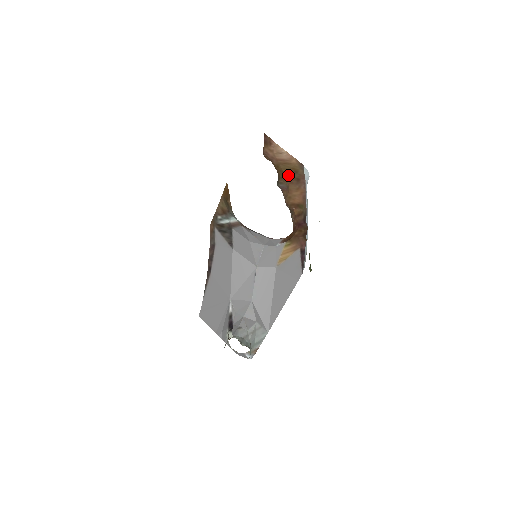
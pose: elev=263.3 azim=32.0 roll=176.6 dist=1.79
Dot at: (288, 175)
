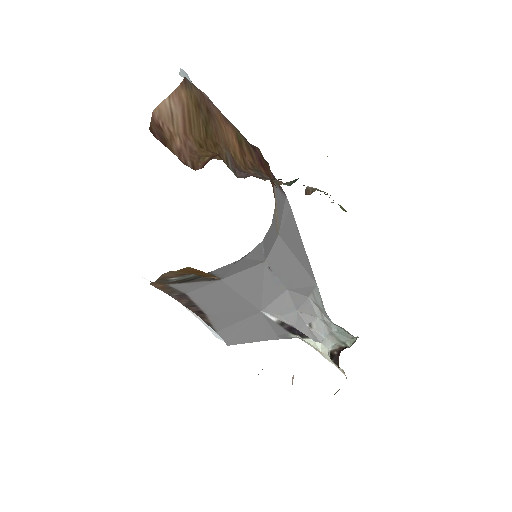
Dot at: (207, 130)
